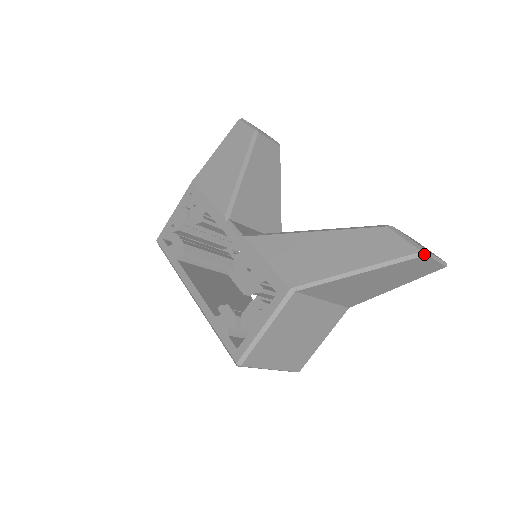
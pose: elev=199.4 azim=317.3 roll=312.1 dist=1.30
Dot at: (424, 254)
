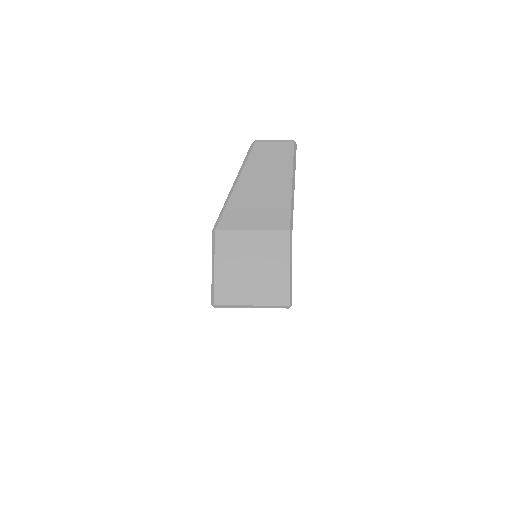
Dot at: (254, 143)
